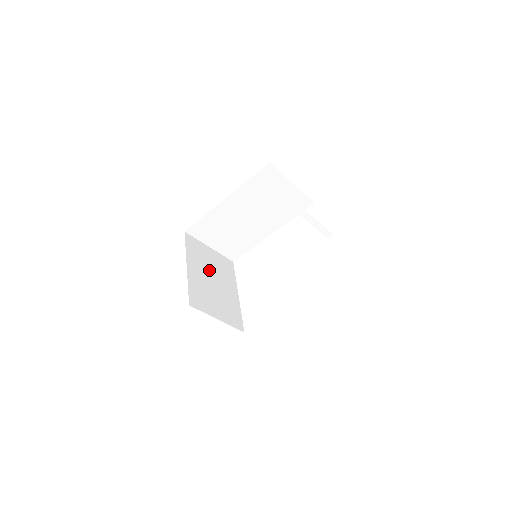
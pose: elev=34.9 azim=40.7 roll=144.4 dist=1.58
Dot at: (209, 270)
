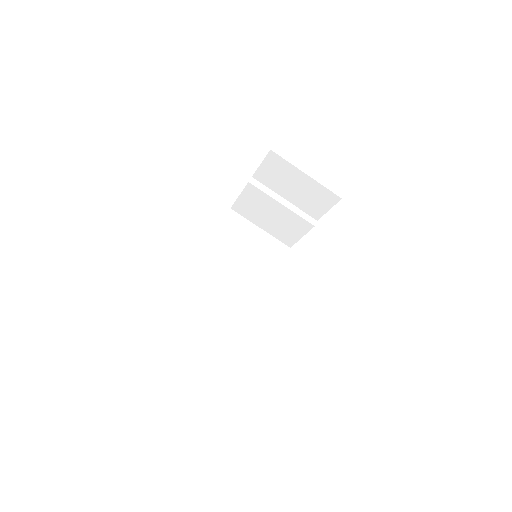
Dot at: occluded
